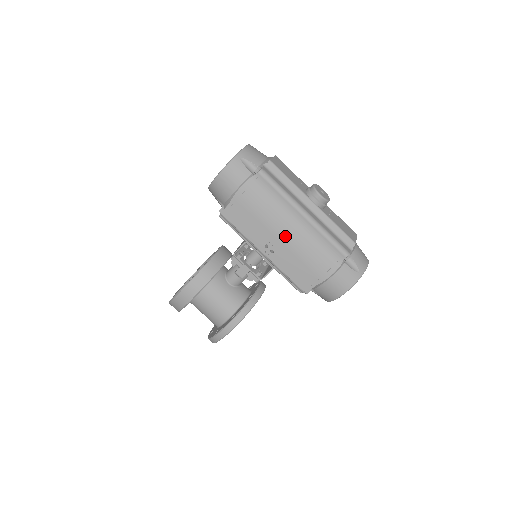
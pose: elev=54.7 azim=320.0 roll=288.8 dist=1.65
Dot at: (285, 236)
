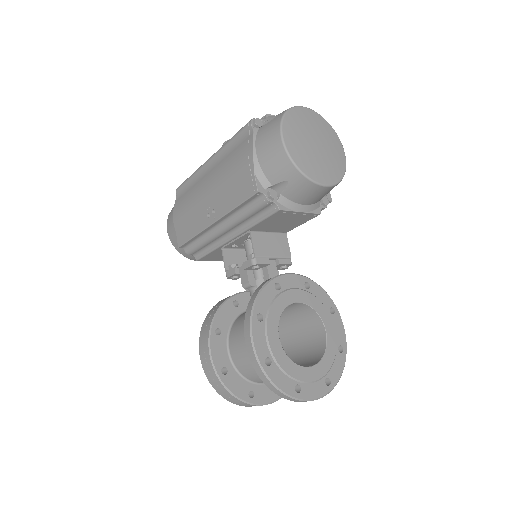
Dot at: (209, 188)
